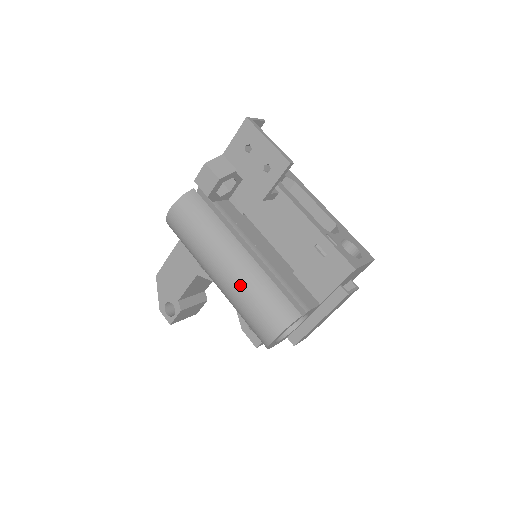
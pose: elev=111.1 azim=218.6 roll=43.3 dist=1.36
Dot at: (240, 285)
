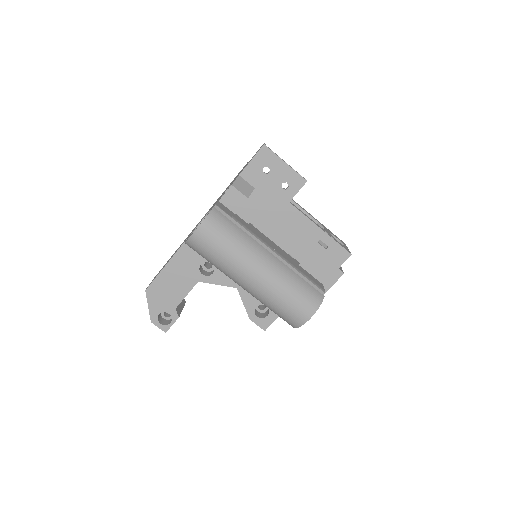
Dot at: (276, 283)
